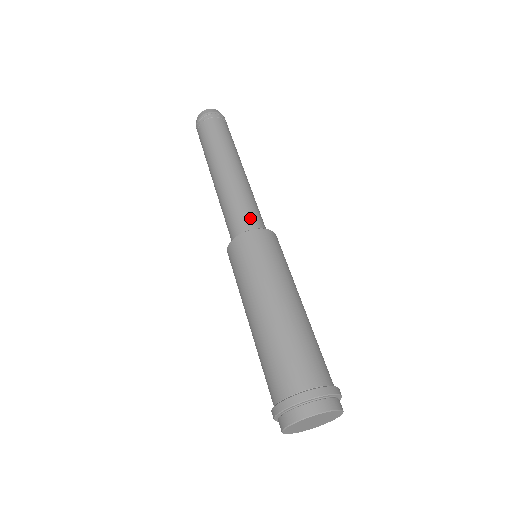
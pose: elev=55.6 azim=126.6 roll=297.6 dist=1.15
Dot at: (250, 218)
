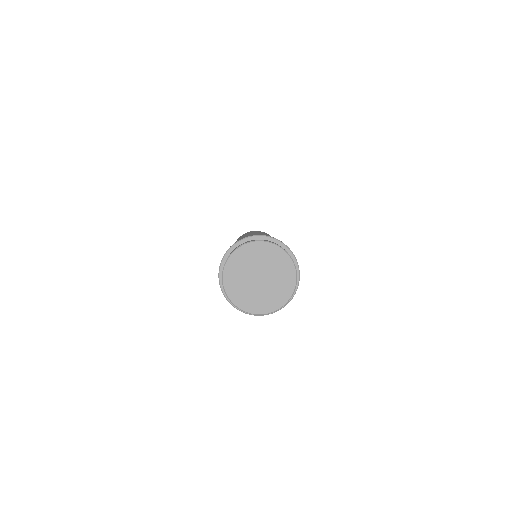
Dot at: occluded
